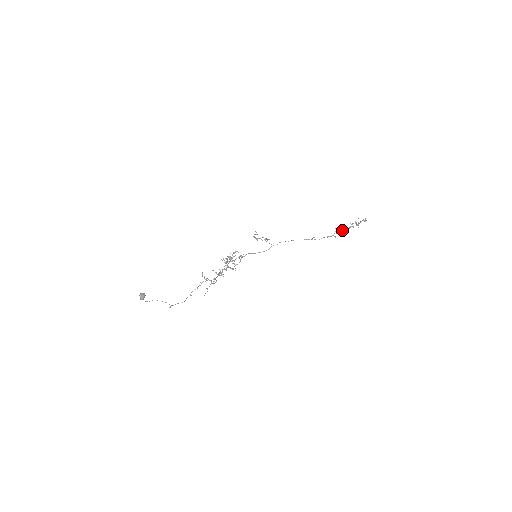
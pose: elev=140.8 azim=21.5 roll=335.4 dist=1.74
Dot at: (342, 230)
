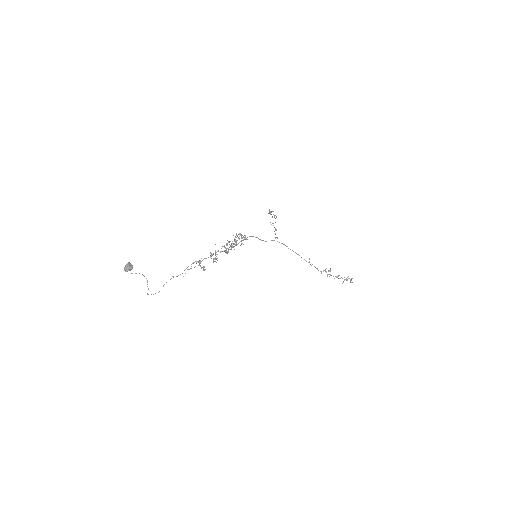
Dot at: occluded
